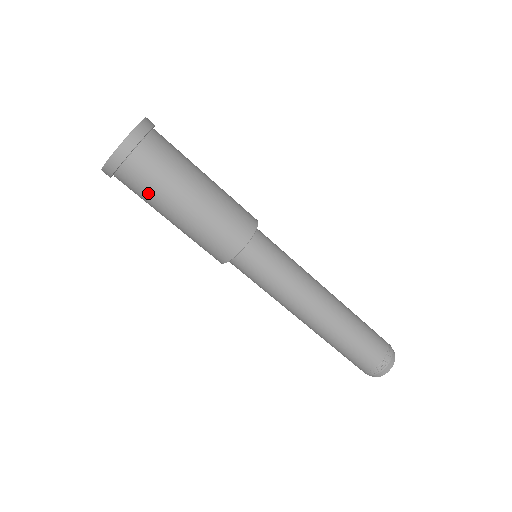
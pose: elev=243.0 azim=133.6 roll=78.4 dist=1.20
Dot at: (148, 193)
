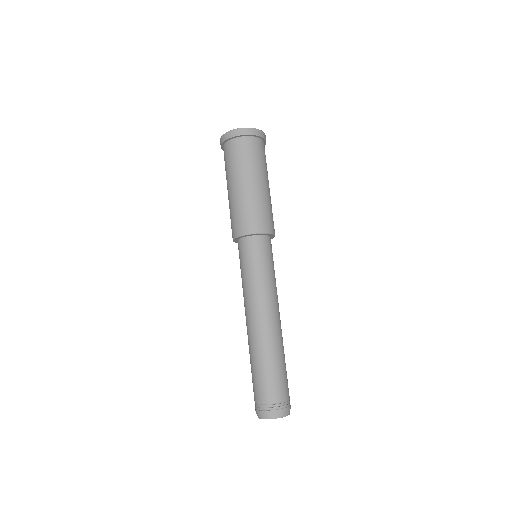
Dot at: (236, 162)
